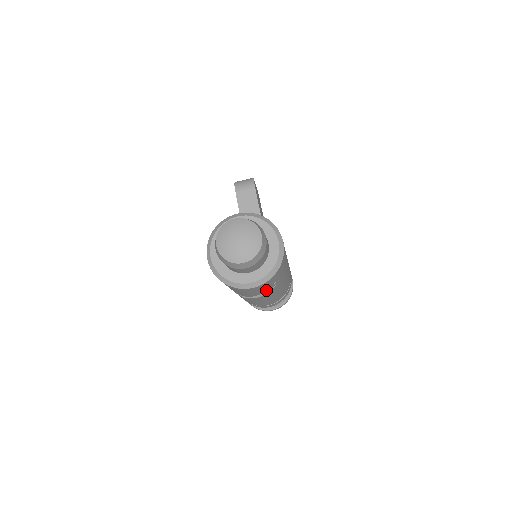
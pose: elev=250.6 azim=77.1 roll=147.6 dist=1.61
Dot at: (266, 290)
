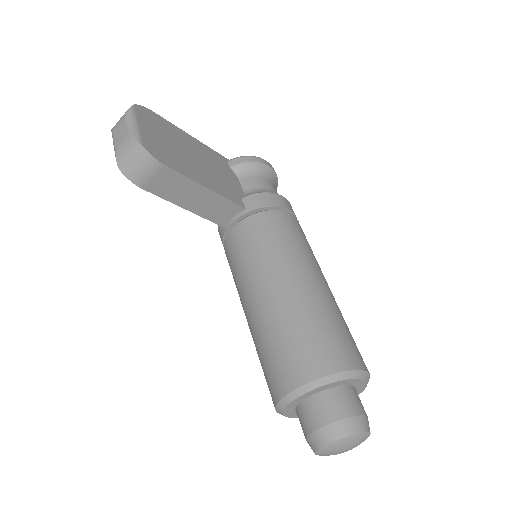
Dot at: occluded
